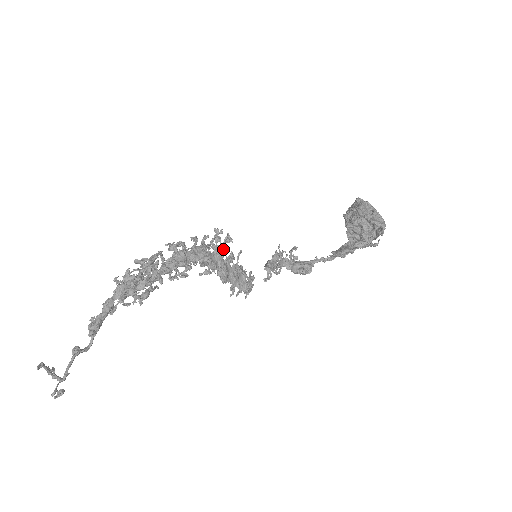
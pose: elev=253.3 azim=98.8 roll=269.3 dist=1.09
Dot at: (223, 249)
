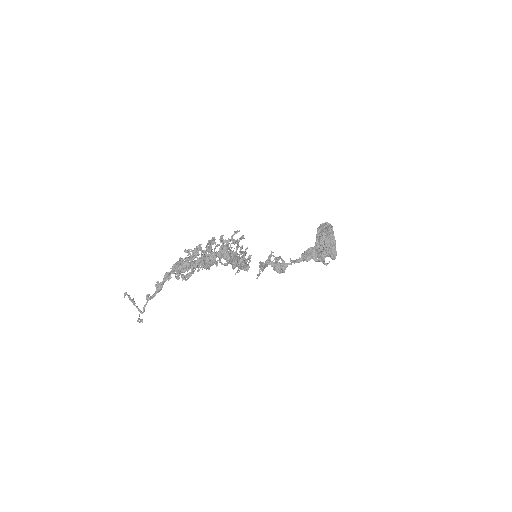
Dot at: occluded
